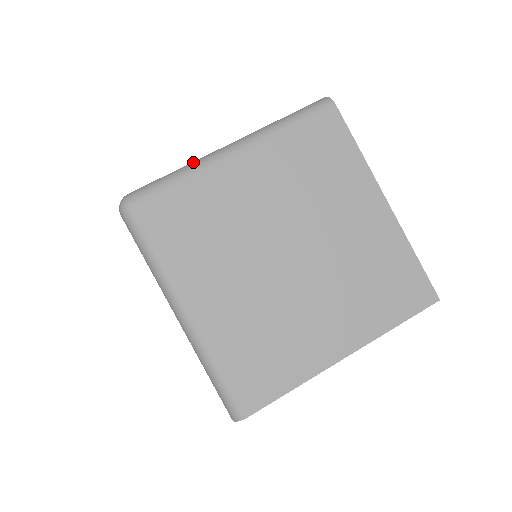
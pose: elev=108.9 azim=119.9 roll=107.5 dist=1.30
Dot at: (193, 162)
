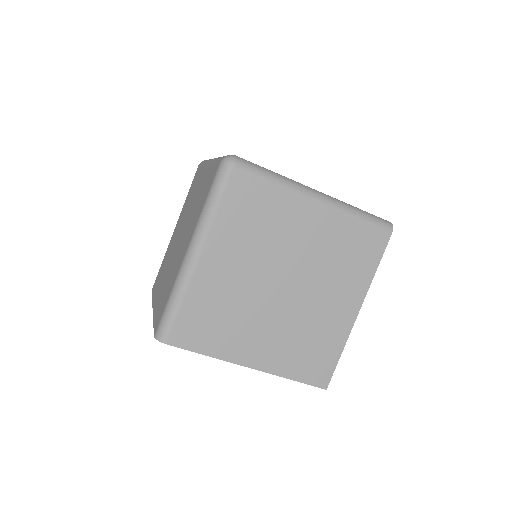
Dot at: (289, 179)
